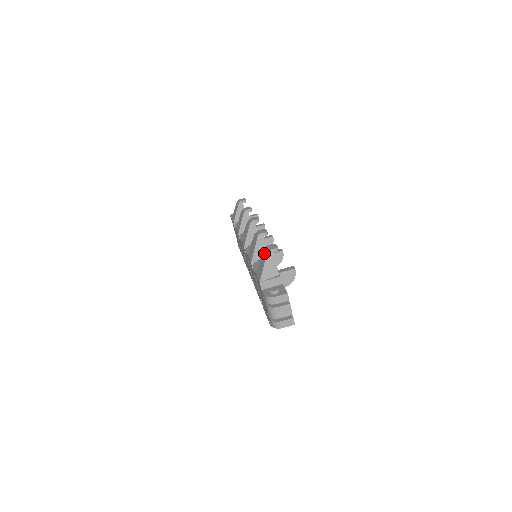
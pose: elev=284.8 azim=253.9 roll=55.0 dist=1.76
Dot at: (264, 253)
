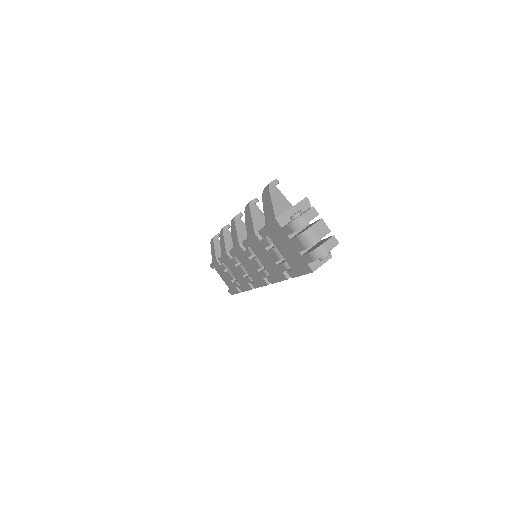
Dot at: (265, 194)
